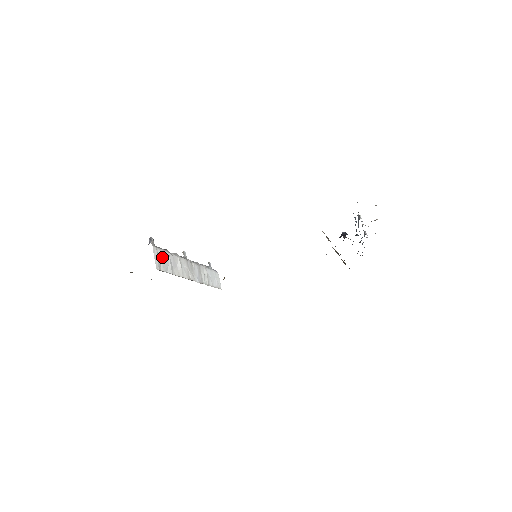
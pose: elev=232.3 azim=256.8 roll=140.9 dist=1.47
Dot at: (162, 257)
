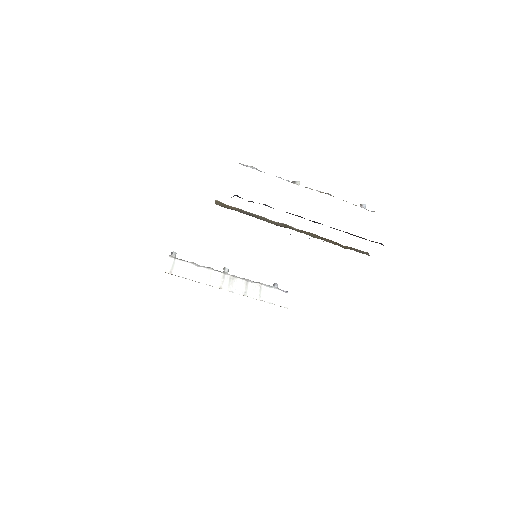
Dot at: (181, 266)
